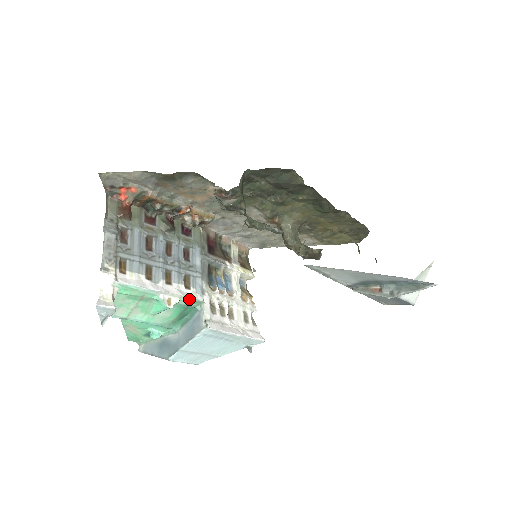
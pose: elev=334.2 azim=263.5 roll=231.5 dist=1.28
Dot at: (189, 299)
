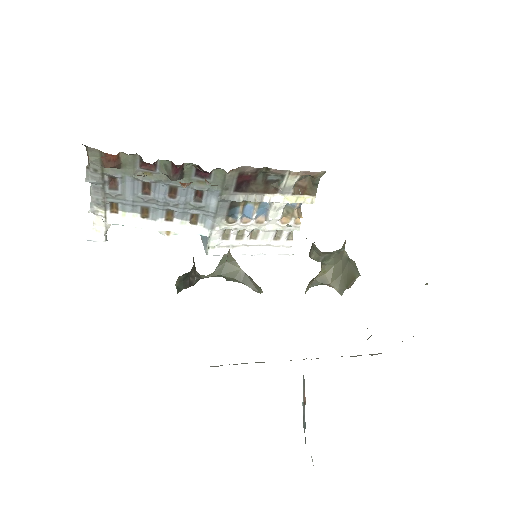
Dot at: (192, 233)
